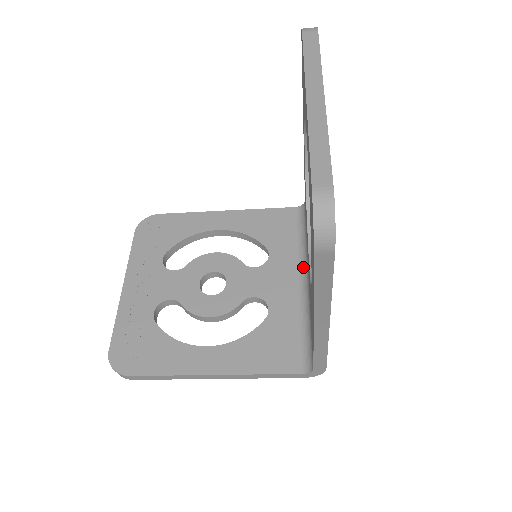
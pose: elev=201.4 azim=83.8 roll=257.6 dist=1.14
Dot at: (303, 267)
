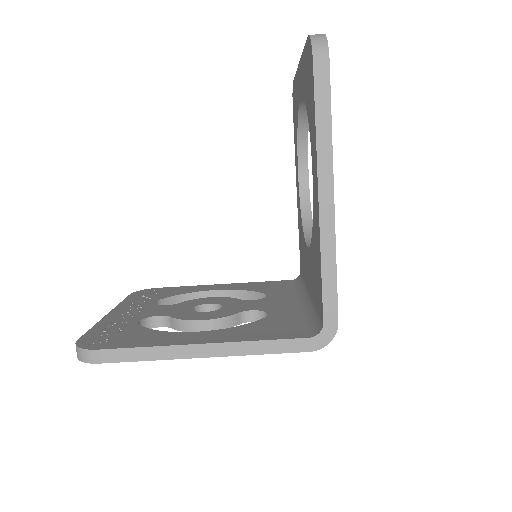
Dot at: (303, 296)
